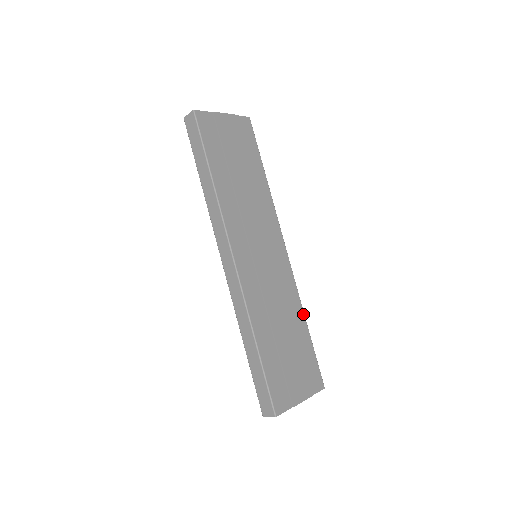
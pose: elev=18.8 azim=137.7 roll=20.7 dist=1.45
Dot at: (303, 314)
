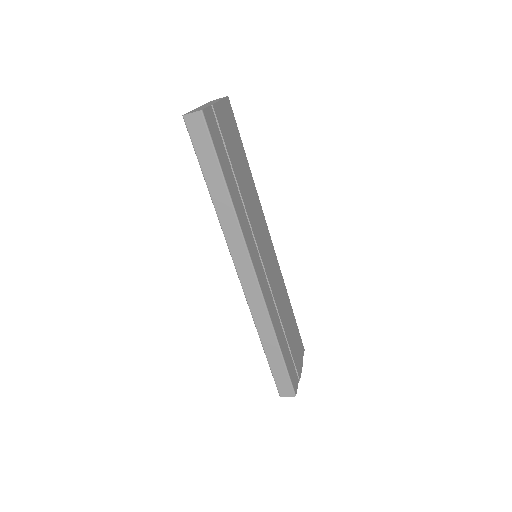
Dot at: (287, 295)
